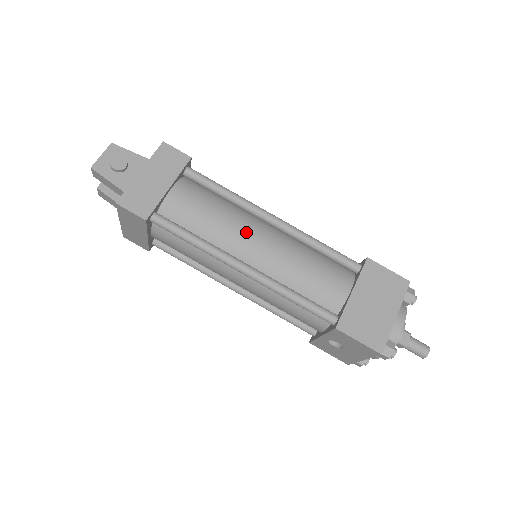
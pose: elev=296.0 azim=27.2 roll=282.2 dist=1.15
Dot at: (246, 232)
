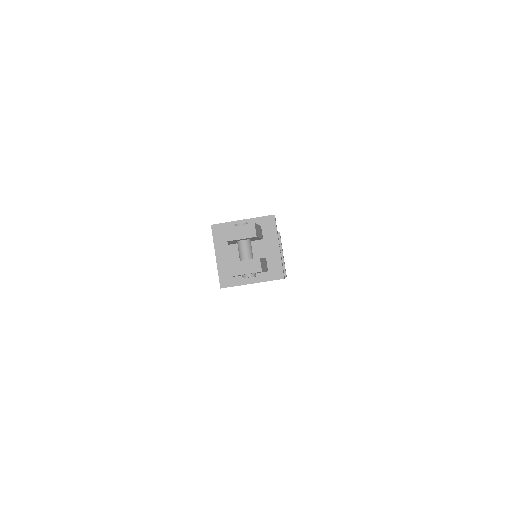
Dot at: occluded
